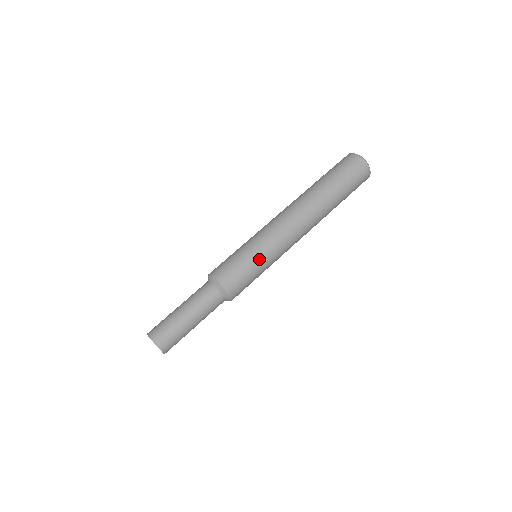
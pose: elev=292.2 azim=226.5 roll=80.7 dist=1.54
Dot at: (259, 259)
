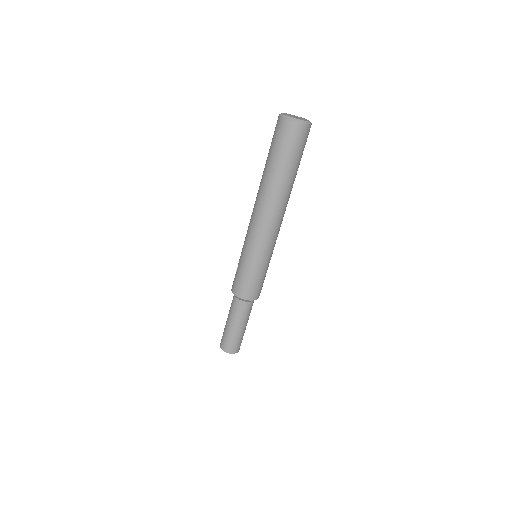
Dot at: (262, 266)
